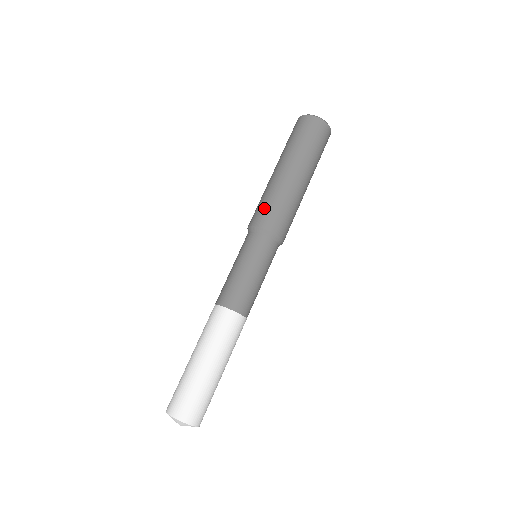
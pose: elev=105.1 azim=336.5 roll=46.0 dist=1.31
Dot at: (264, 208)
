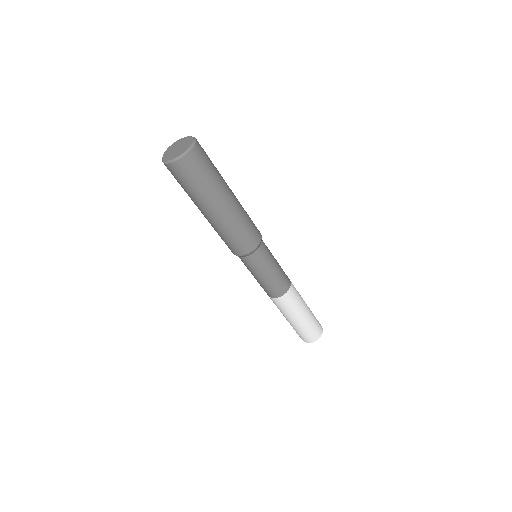
Dot at: (244, 238)
